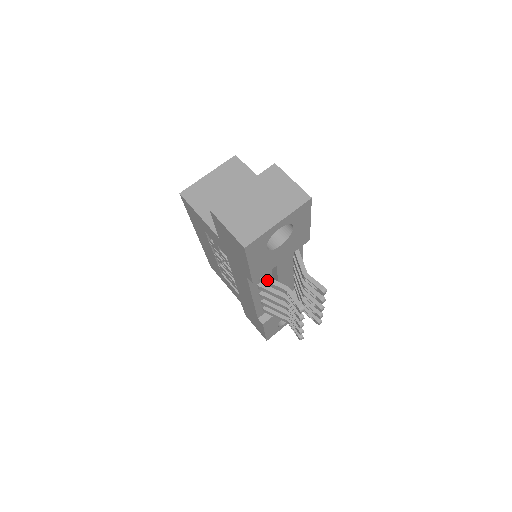
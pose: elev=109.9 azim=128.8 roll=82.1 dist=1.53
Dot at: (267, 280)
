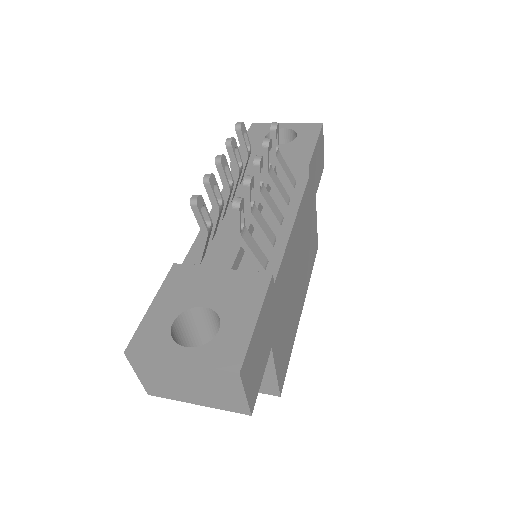
Dot at: occluded
